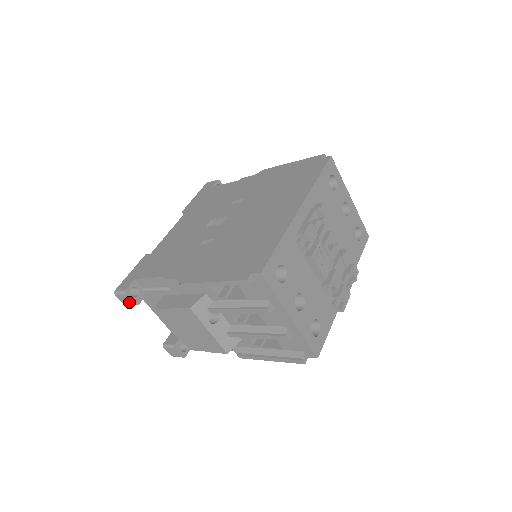
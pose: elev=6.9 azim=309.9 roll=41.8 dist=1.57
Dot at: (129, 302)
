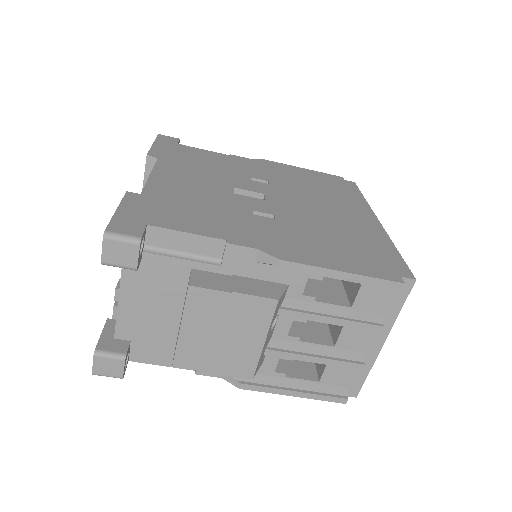
Dot at: (125, 260)
